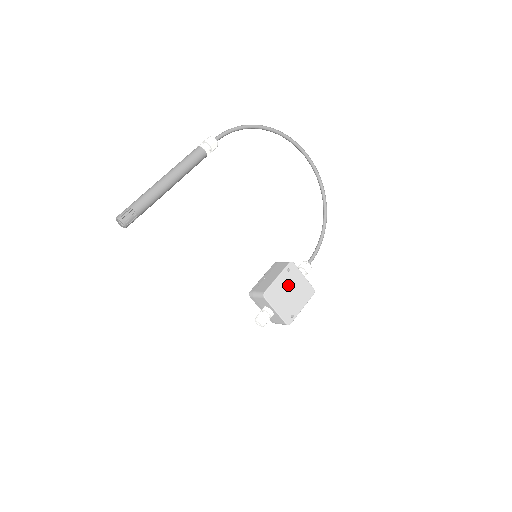
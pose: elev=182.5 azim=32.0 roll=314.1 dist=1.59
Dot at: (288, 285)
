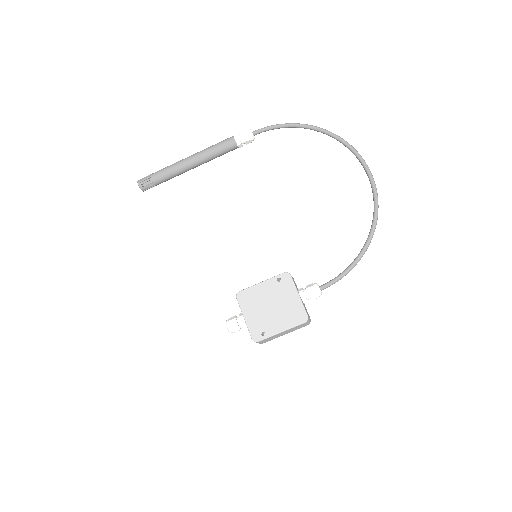
Dot at: (272, 296)
